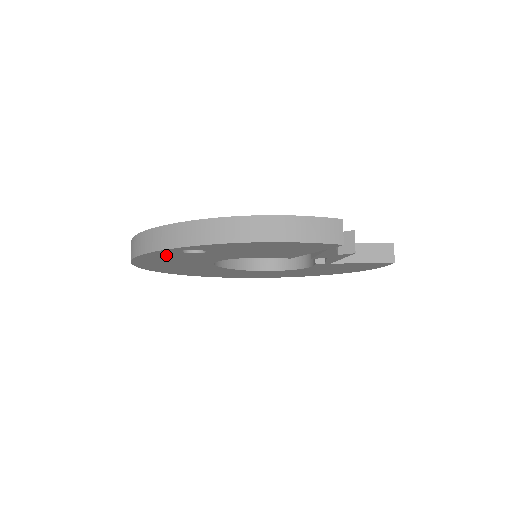
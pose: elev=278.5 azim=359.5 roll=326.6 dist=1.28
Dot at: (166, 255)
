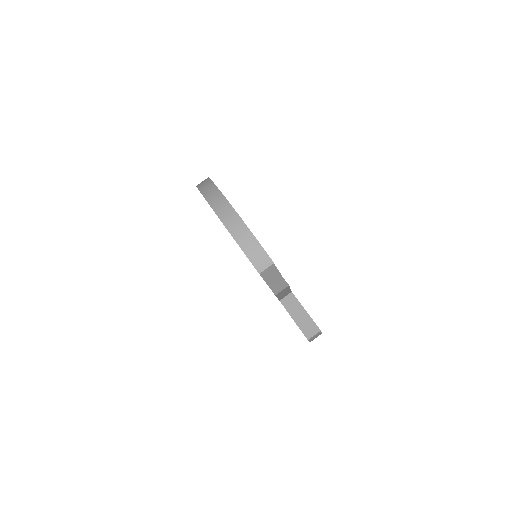
Dot at: occluded
